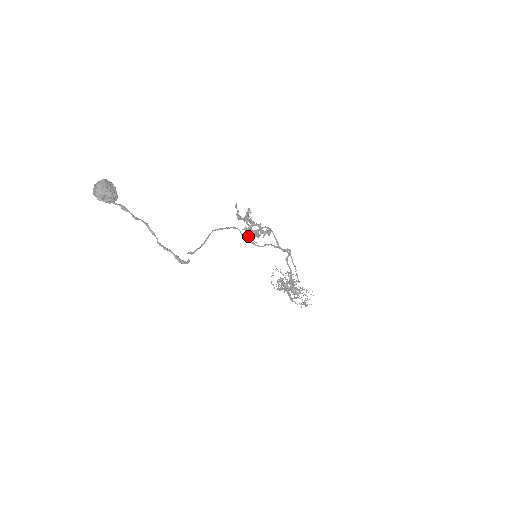
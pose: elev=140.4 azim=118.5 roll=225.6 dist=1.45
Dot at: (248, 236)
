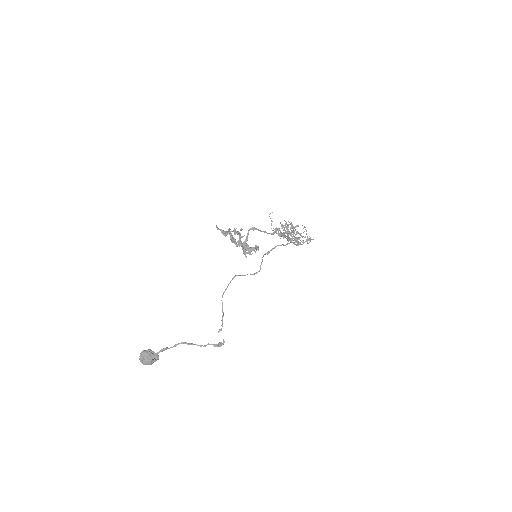
Dot at: occluded
